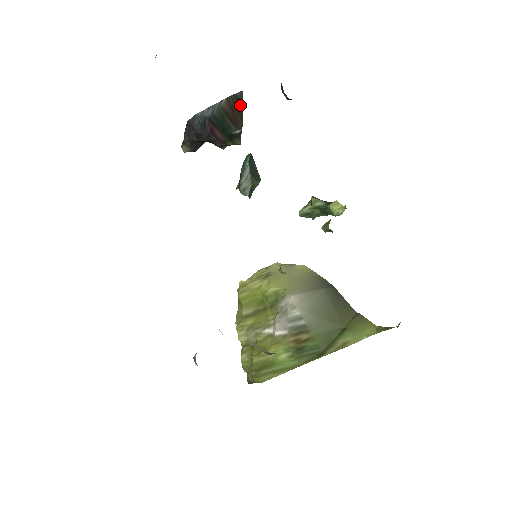
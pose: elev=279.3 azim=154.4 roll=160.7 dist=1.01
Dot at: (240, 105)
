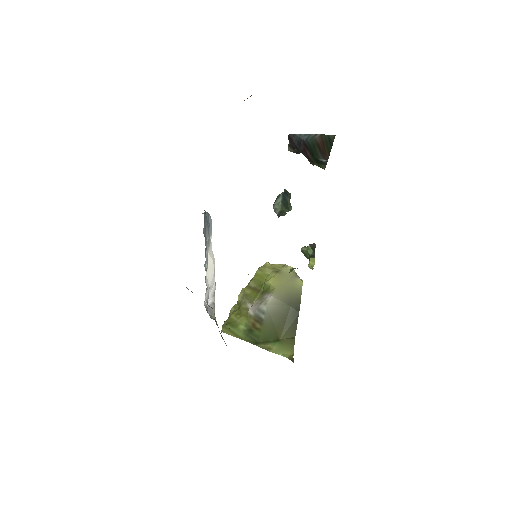
Dot at: (331, 144)
